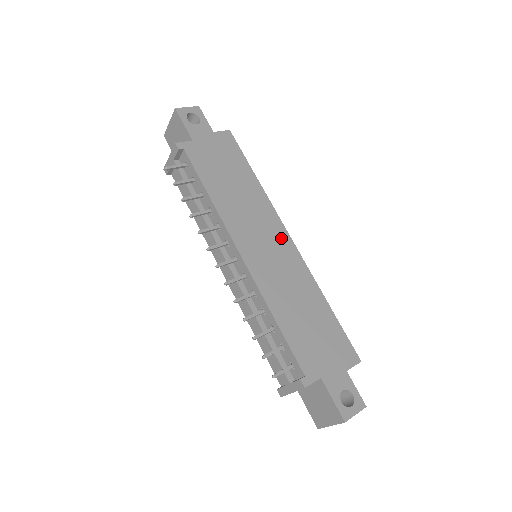
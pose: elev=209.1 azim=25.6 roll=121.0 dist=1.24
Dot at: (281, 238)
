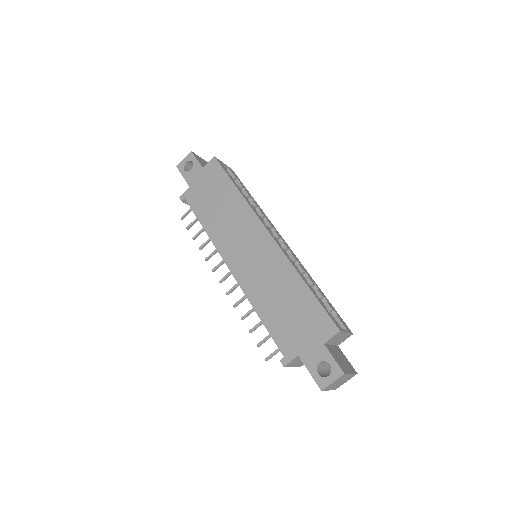
Dot at: (260, 237)
